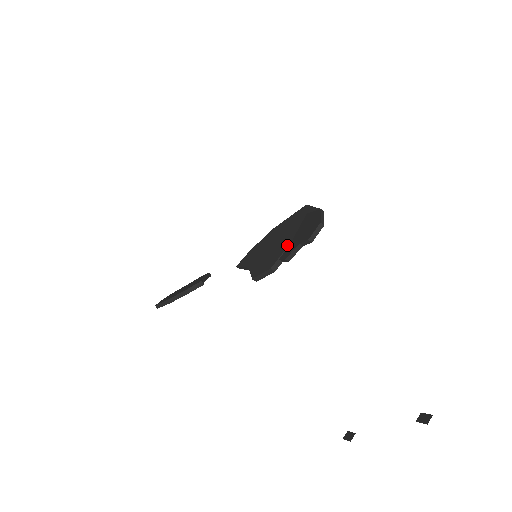
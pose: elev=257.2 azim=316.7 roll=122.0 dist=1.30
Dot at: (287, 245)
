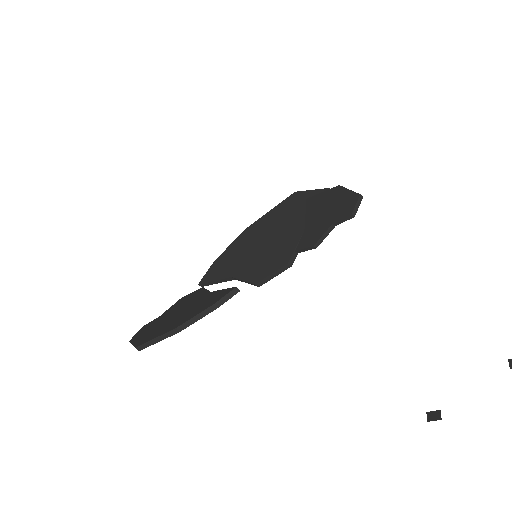
Dot at: (299, 234)
